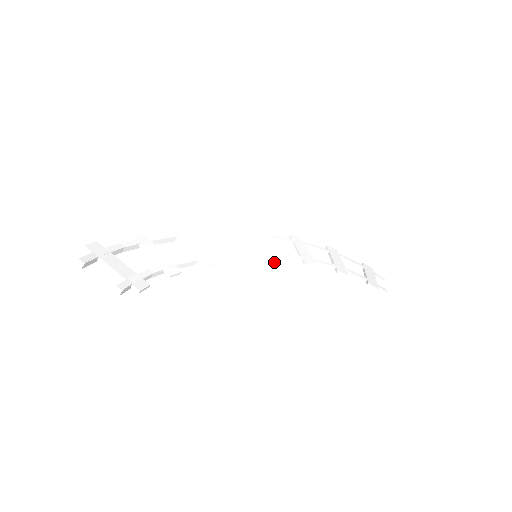
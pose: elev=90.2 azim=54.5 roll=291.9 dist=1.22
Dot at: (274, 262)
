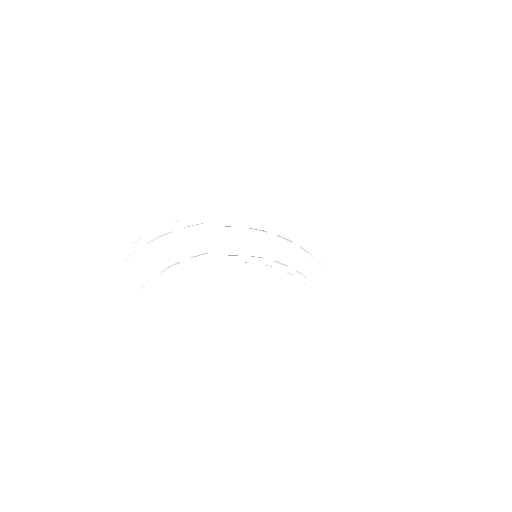
Dot at: (266, 265)
